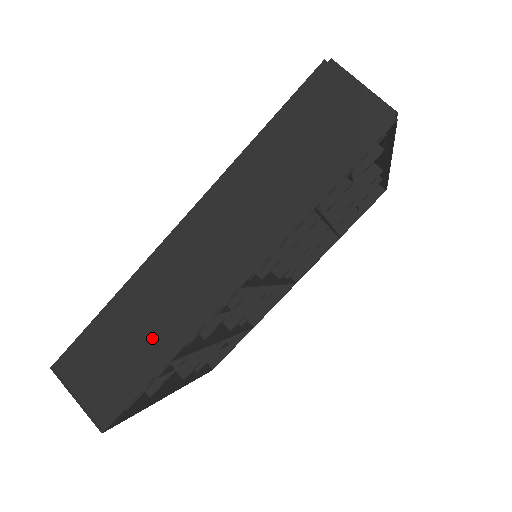
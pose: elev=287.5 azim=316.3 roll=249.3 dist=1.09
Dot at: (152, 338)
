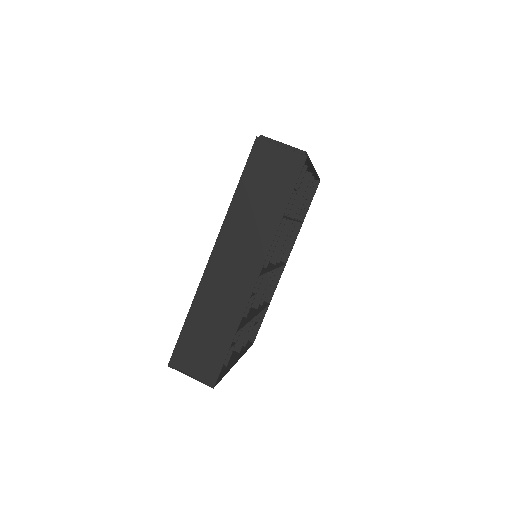
Dot at: (221, 324)
